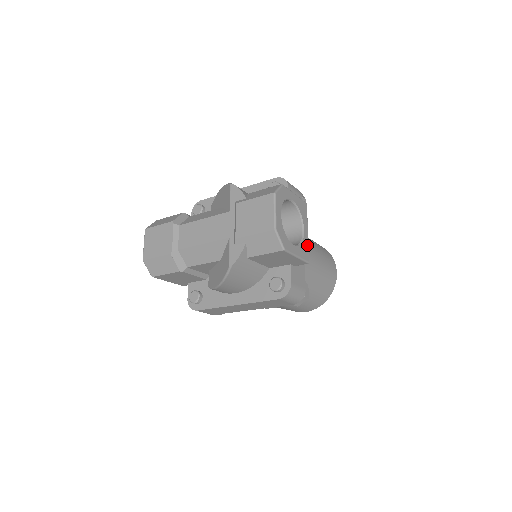
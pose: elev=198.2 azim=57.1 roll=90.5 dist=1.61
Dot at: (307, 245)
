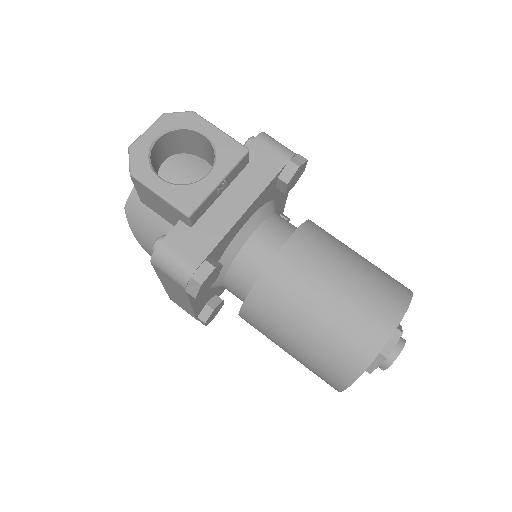
Dot at: (202, 194)
